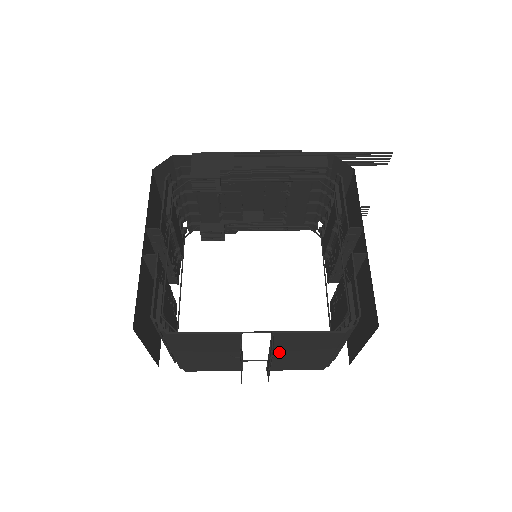
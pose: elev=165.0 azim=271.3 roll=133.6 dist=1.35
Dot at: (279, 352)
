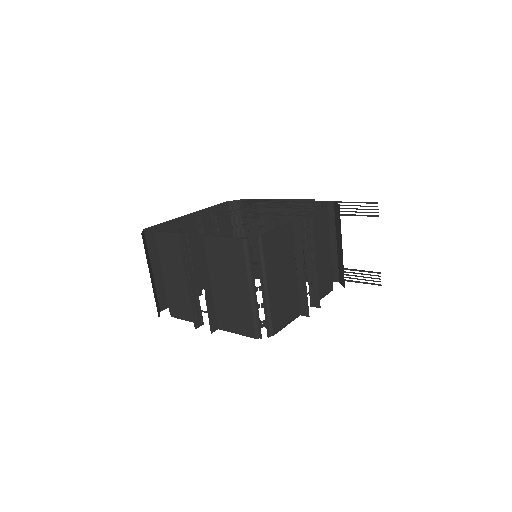
Dot at: (215, 280)
